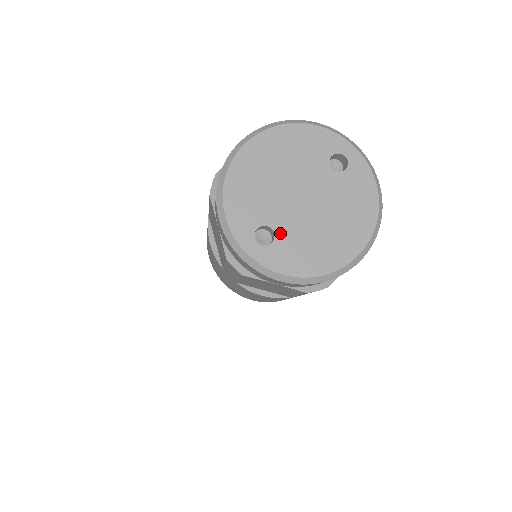
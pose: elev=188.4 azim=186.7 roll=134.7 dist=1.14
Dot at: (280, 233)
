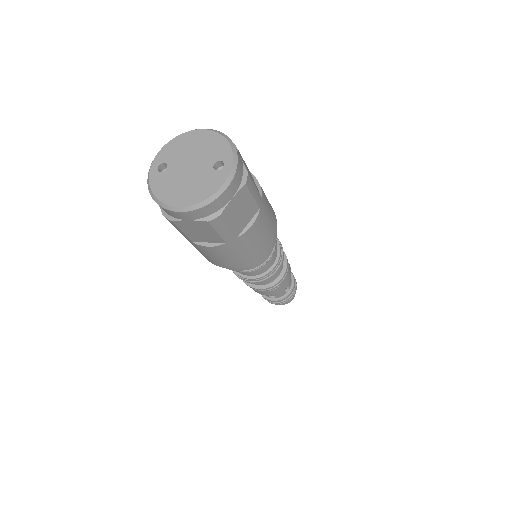
Dot at: (168, 172)
